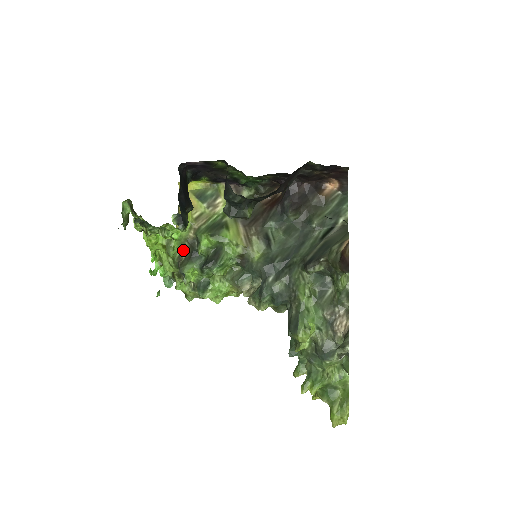
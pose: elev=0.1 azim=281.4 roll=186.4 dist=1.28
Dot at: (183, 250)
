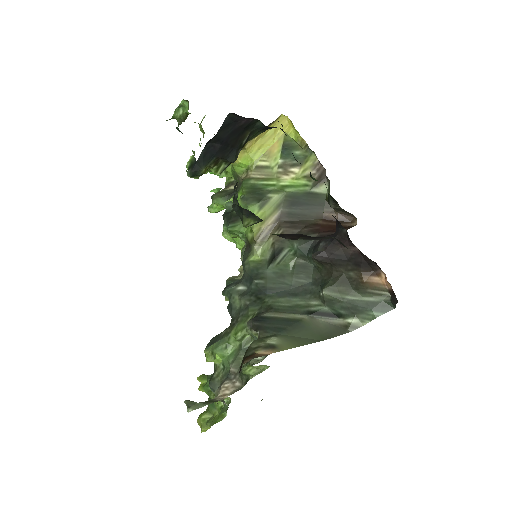
Dot at: (236, 181)
